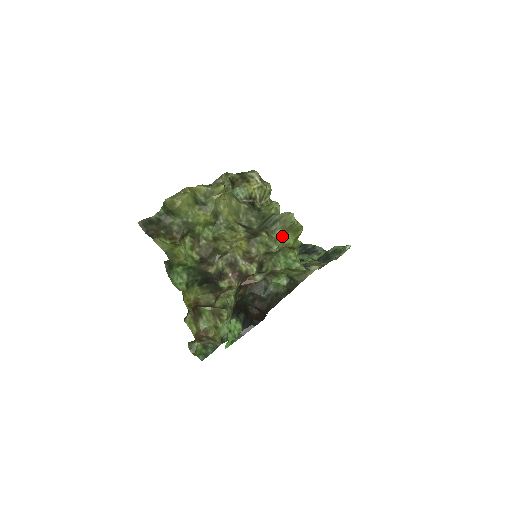
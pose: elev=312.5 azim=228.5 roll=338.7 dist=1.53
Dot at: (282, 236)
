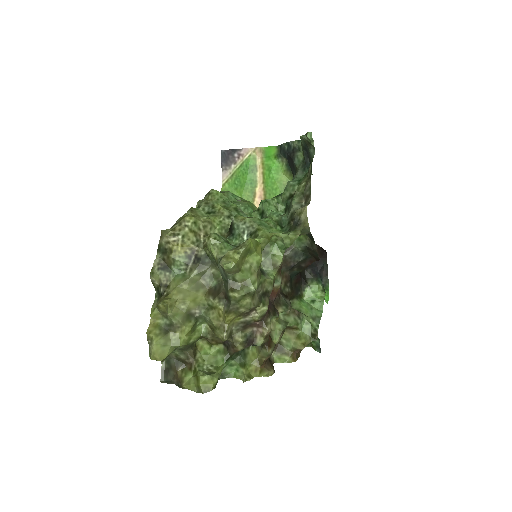
Dot at: (244, 274)
